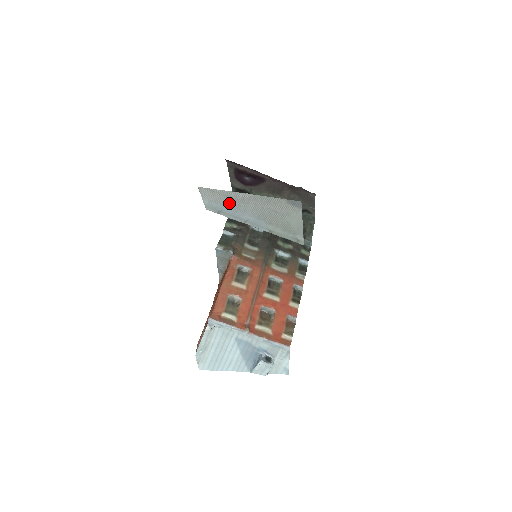
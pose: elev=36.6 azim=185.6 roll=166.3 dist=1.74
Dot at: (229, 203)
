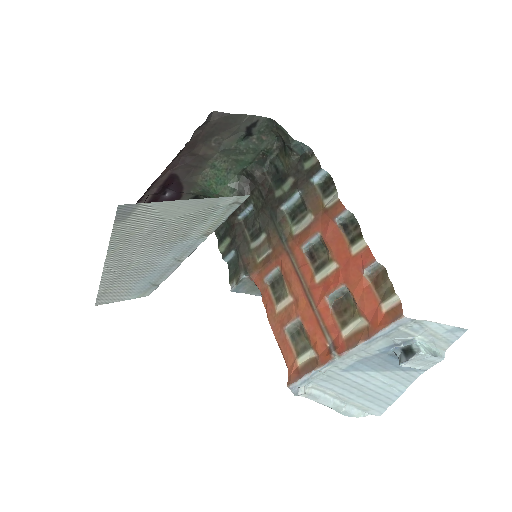
Dot at: (132, 278)
